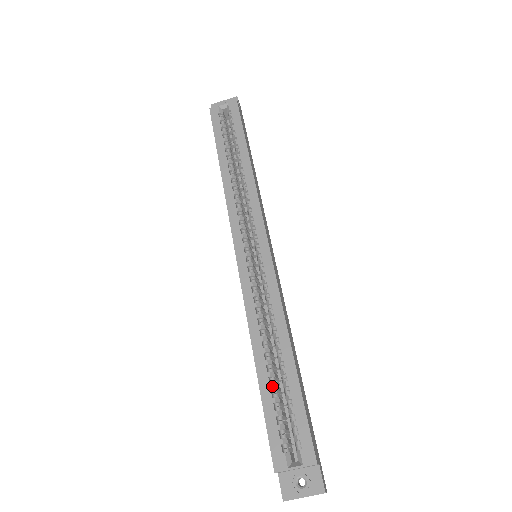
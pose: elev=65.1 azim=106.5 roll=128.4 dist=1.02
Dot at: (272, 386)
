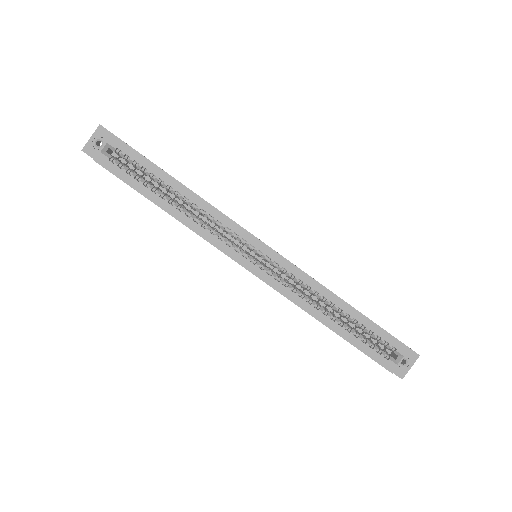
Dot at: (352, 332)
